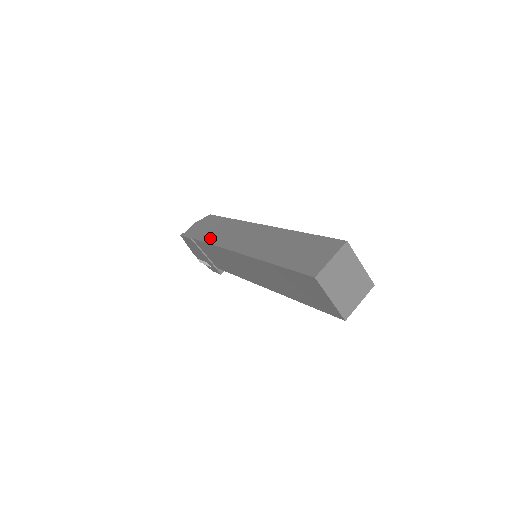
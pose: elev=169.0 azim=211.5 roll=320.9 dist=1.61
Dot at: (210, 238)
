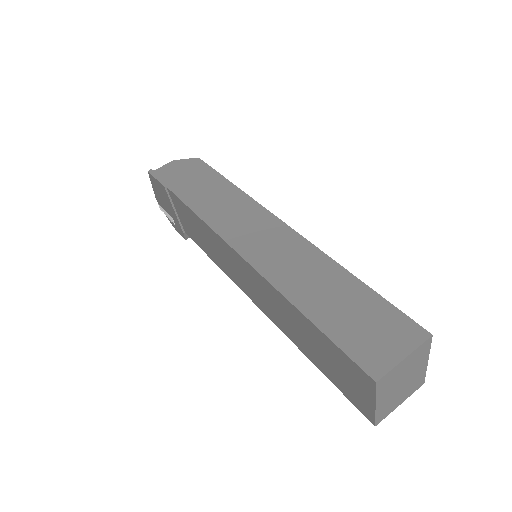
Dot at: (196, 203)
